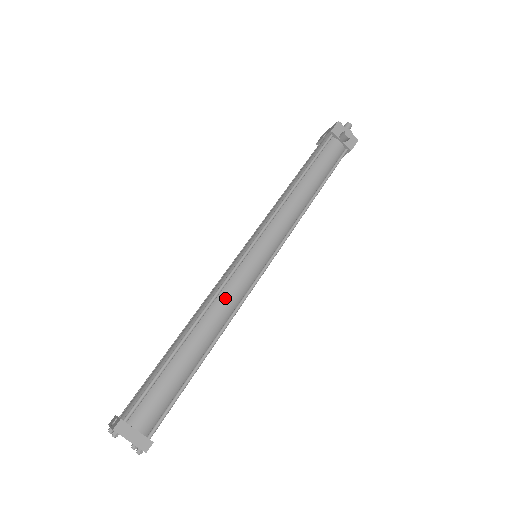
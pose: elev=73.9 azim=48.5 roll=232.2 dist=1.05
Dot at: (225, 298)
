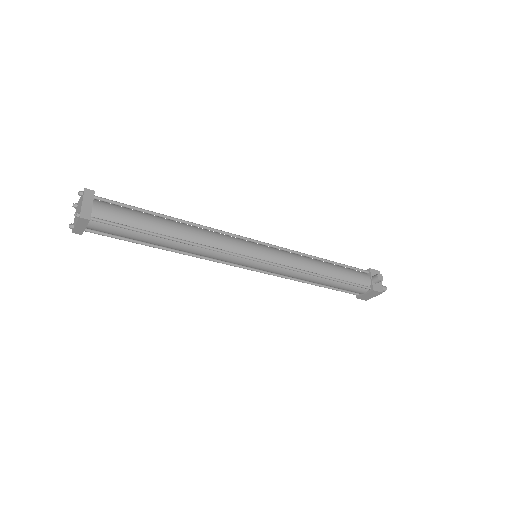
Dot at: (216, 236)
